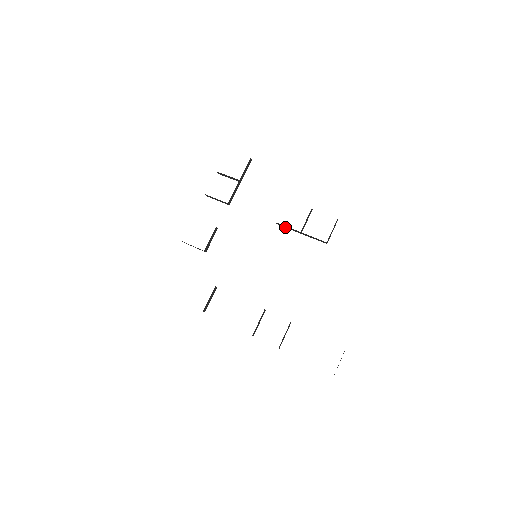
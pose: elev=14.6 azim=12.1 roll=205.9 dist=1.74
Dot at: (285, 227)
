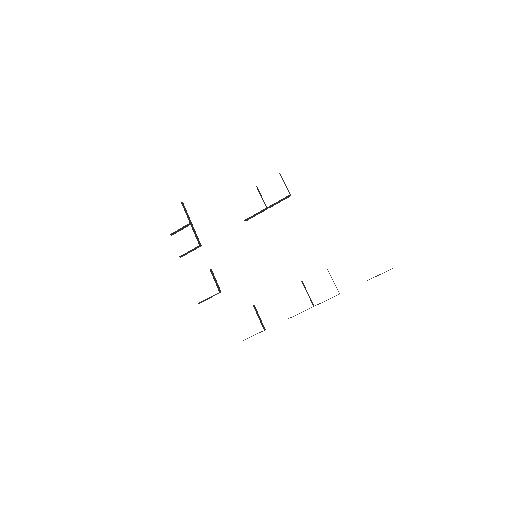
Dot at: occluded
